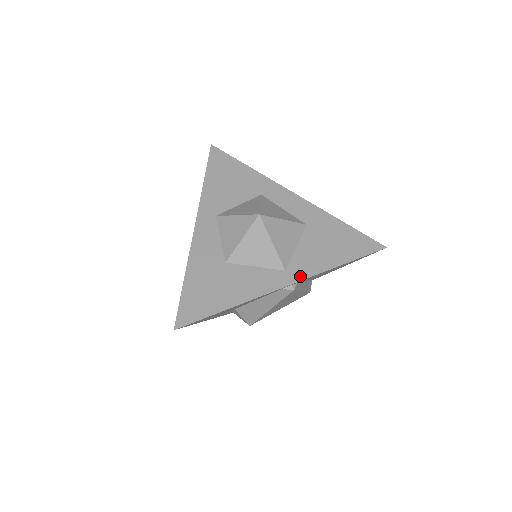
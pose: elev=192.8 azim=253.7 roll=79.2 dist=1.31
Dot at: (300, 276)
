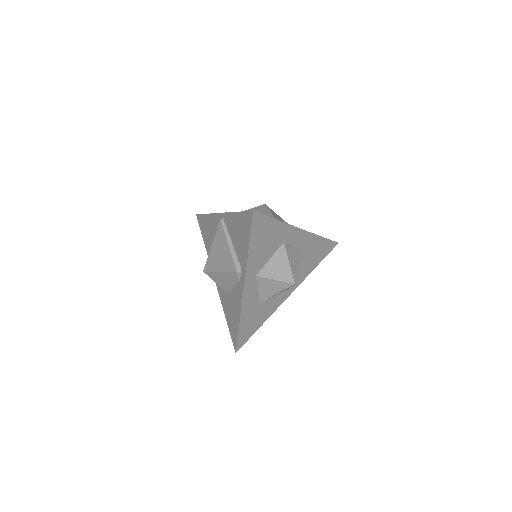
Dot at: (296, 287)
